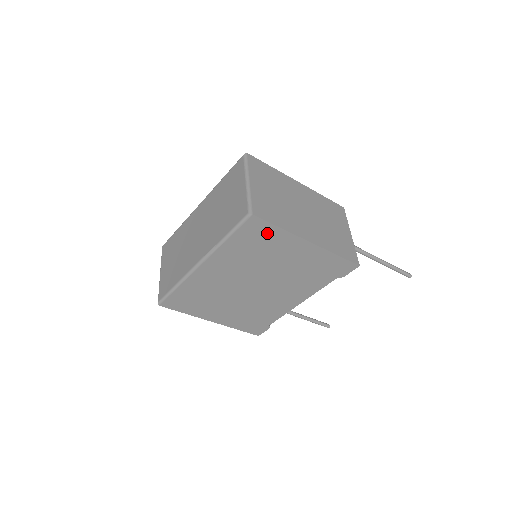
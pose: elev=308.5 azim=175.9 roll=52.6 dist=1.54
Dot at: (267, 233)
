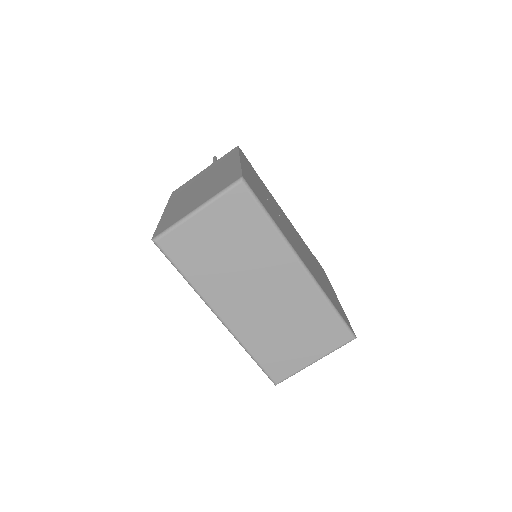
Dot at: occluded
